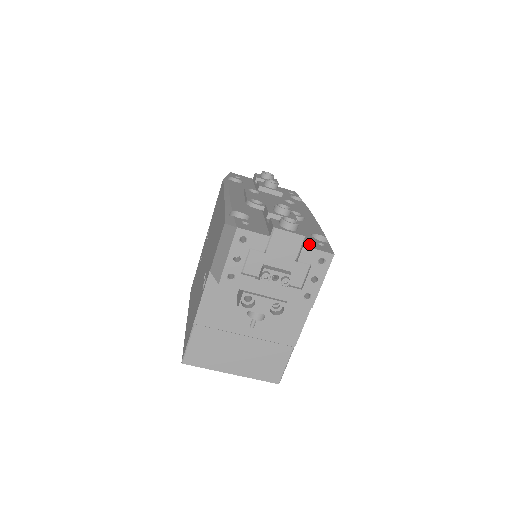
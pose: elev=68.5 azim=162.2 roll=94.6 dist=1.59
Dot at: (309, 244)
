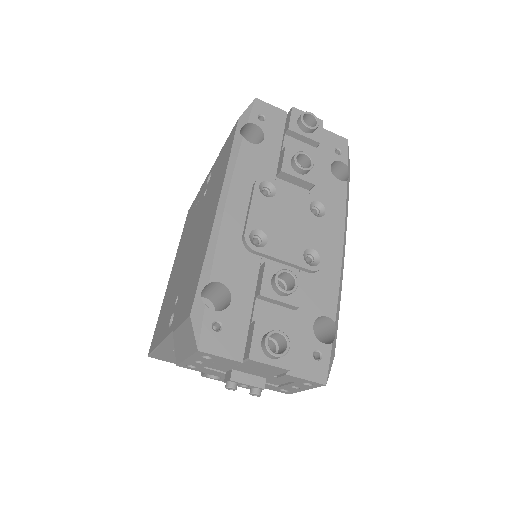
Dot at: (298, 364)
